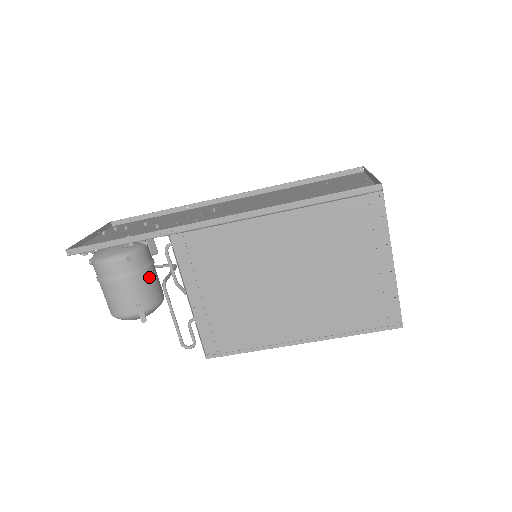
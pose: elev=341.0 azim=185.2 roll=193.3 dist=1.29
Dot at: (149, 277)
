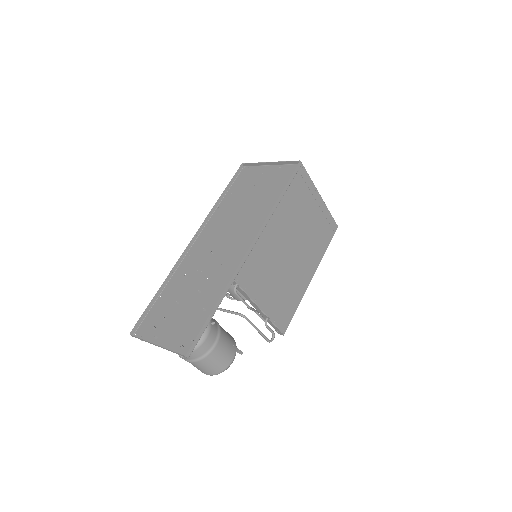
Dot at: (220, 326)
